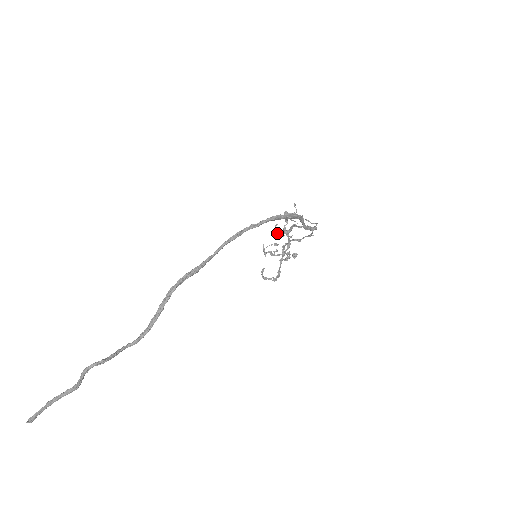
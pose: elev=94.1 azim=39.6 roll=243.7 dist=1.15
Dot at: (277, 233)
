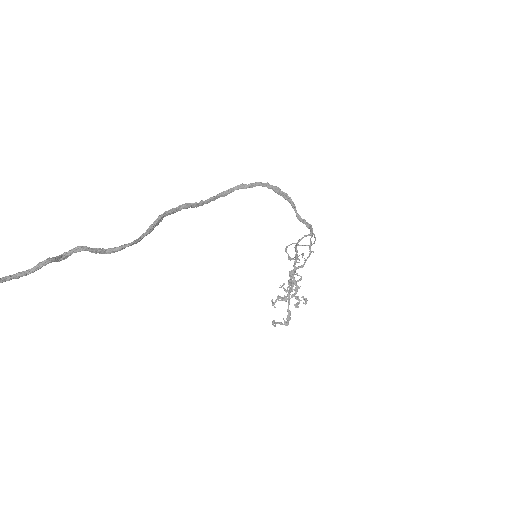
Dot at: (285, 291)
